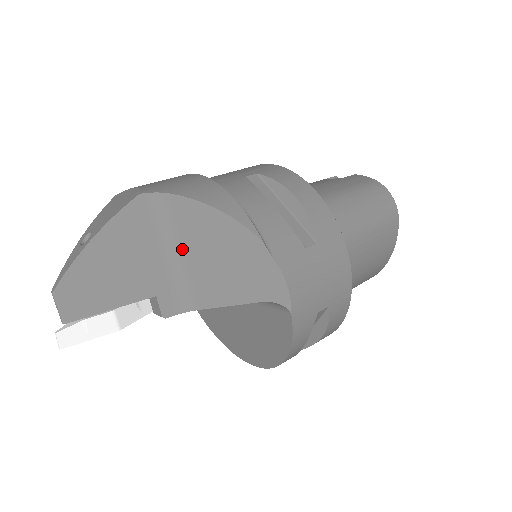
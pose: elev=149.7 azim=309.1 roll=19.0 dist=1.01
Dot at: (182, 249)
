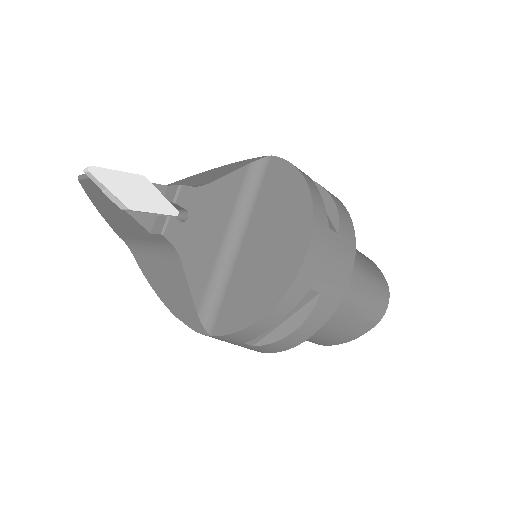
Dot at: occluded
